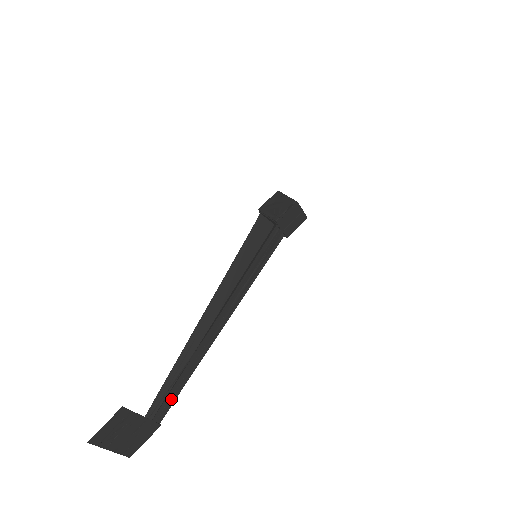
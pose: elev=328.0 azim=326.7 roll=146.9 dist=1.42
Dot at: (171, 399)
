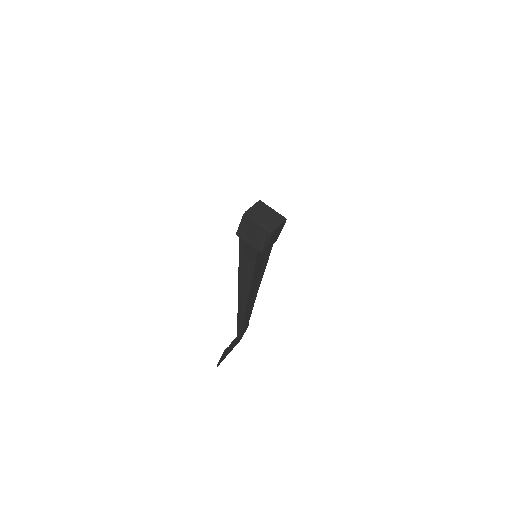
Dot at: (248, 320)
